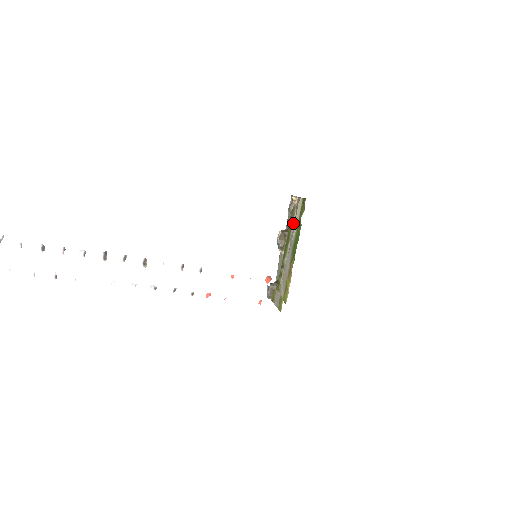
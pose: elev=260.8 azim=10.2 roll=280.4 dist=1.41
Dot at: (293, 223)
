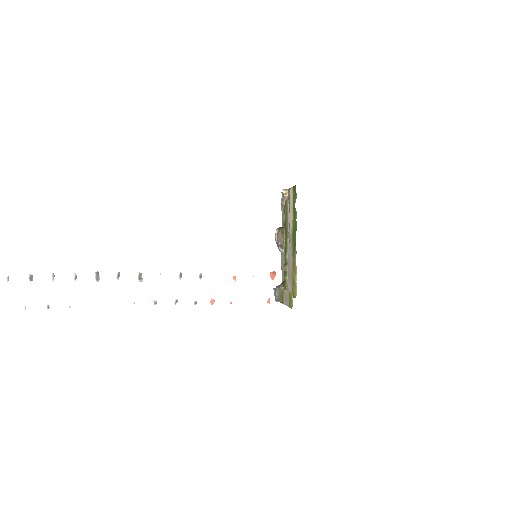
Dot at: (288, 216)
